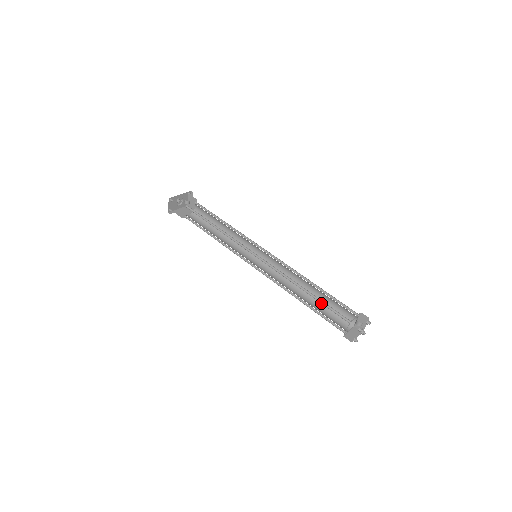
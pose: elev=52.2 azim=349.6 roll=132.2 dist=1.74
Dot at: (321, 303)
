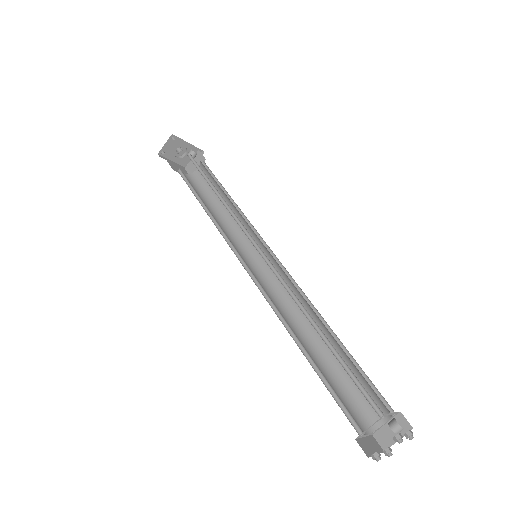
Dot at: (339, 362)
